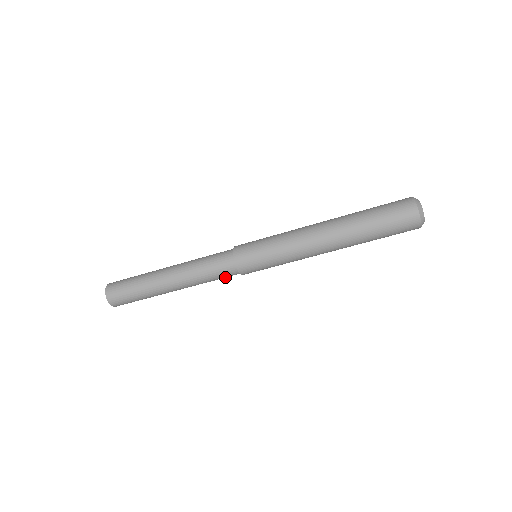
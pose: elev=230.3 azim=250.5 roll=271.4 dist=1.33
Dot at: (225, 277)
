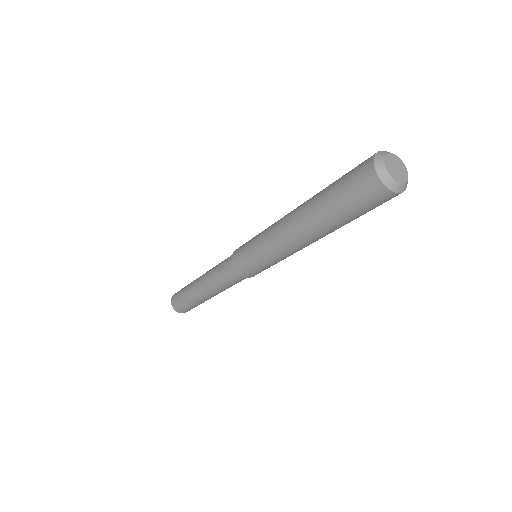
Dot at: occluded
